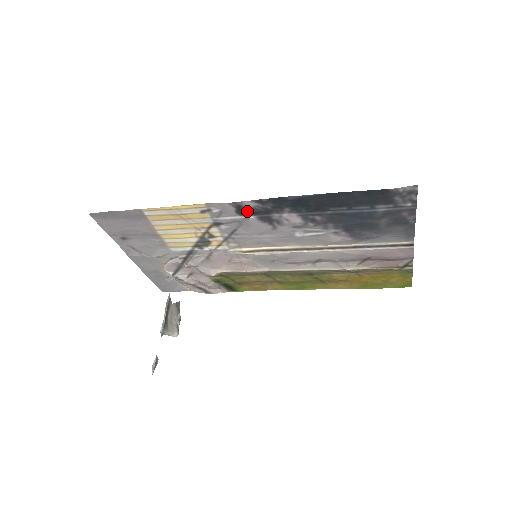
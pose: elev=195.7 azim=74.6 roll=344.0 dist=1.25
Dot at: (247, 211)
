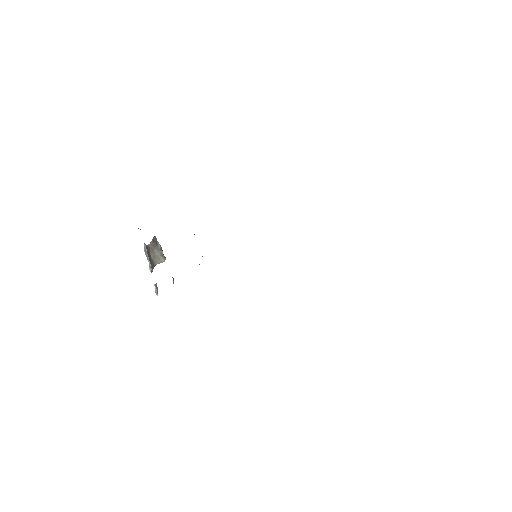
Dot at: occluded
